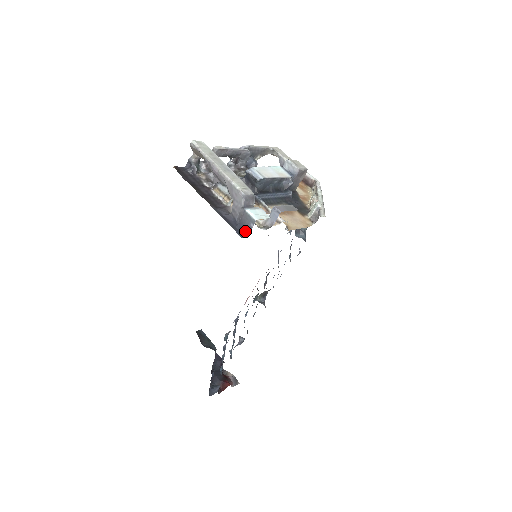
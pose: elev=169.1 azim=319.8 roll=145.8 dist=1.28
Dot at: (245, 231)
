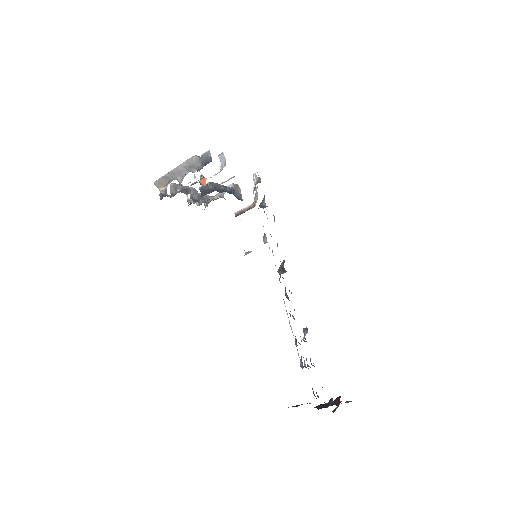
Dot at: (209, 162)
